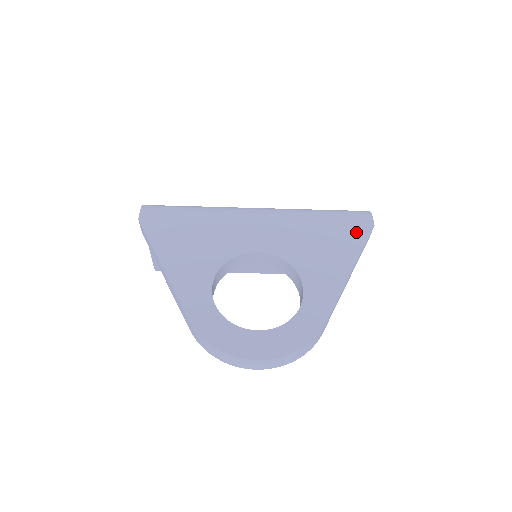
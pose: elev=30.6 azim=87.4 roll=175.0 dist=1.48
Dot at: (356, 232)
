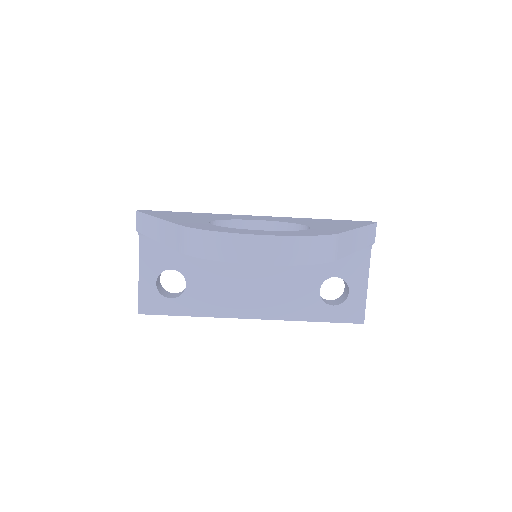
Dot at: (359, 222)
